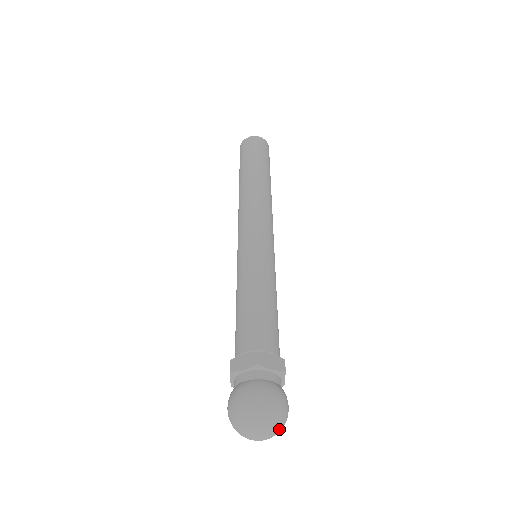
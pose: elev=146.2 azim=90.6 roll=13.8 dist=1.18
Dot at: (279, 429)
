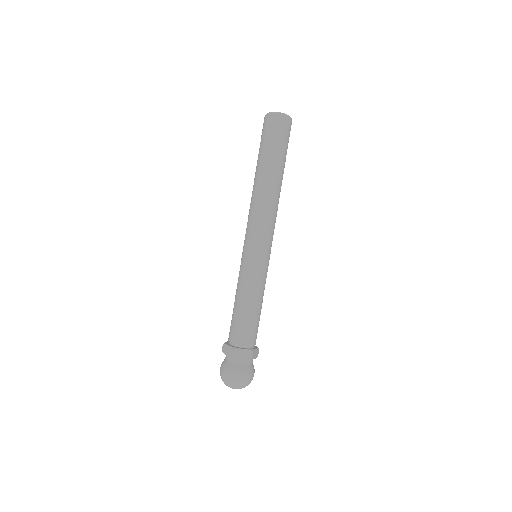
Dot at: occluded
